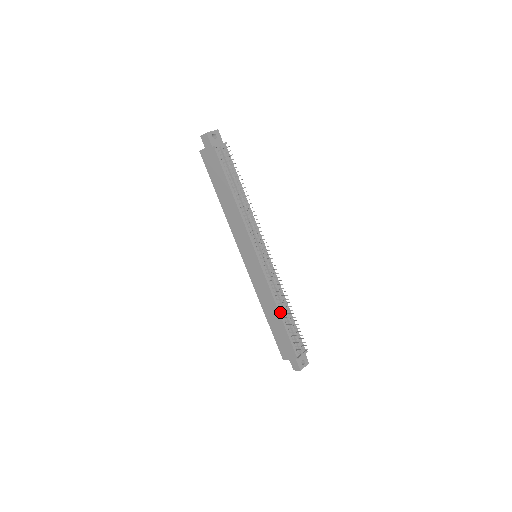
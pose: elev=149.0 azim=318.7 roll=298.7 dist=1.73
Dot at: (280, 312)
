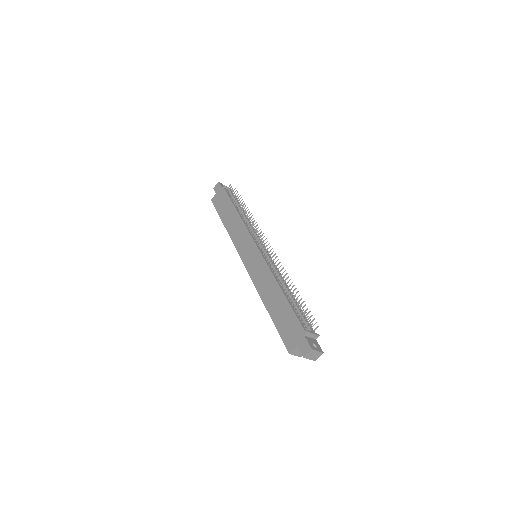
Dot at: (282, 288)
